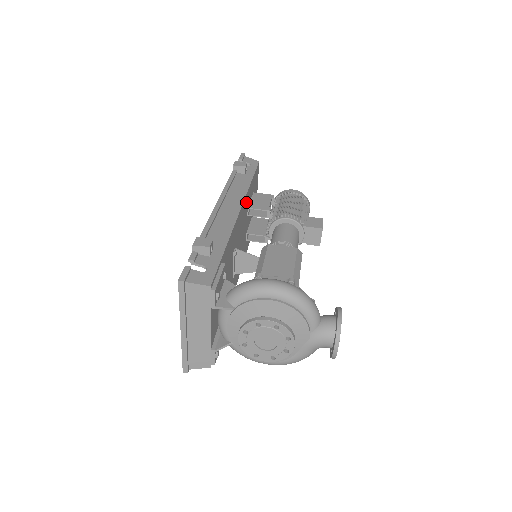
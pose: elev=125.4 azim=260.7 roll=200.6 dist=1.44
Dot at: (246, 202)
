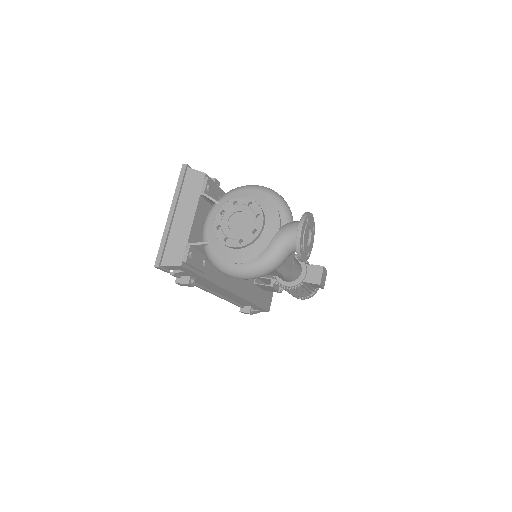
Dot at: occluded
